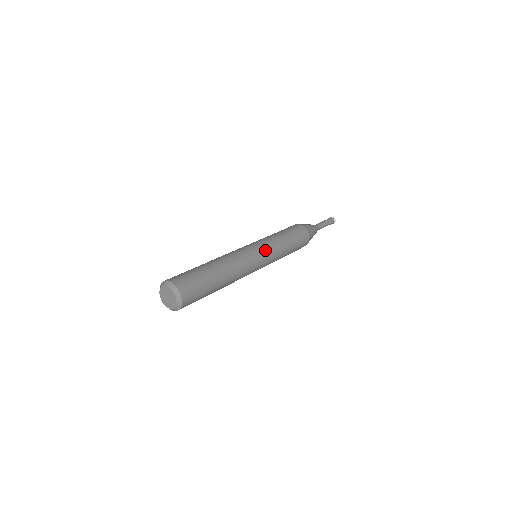
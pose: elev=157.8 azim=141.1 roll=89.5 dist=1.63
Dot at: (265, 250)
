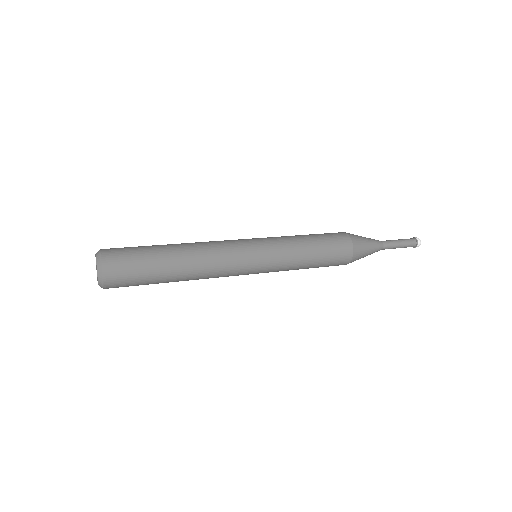
Dot at: (262, 246)
